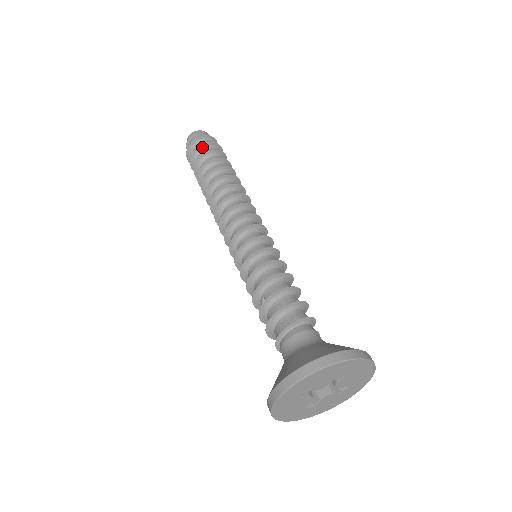
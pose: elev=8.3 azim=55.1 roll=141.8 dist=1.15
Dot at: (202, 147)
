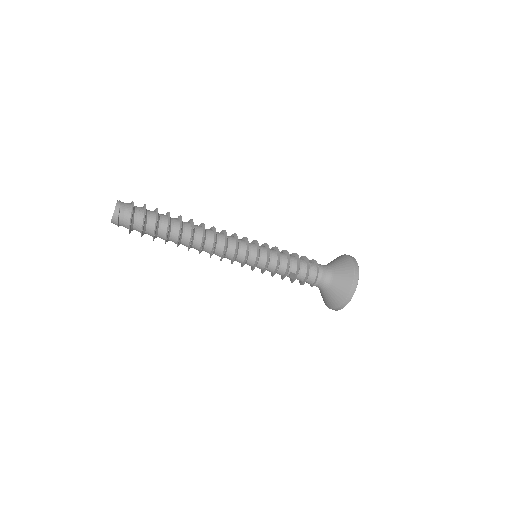
Dot at: (145, 218)
